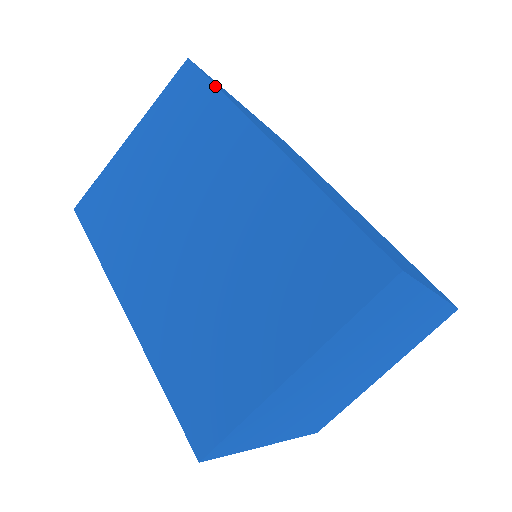
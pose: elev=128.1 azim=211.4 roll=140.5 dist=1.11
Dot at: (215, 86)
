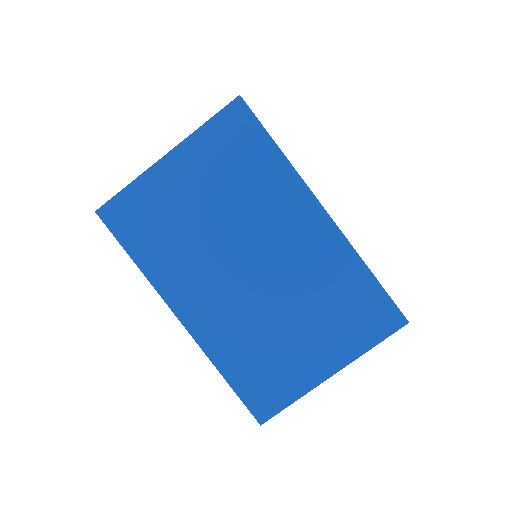
Dot at: (272, 140)
